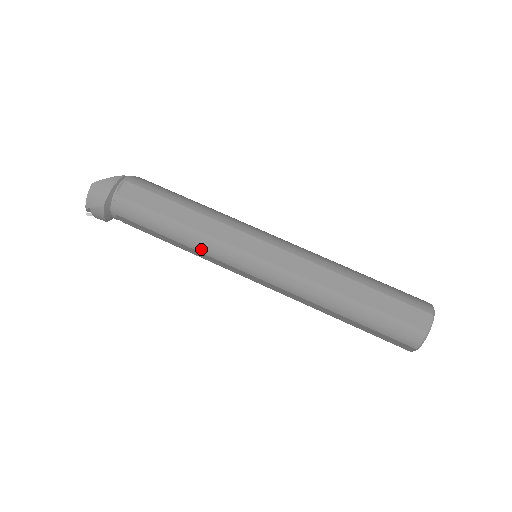
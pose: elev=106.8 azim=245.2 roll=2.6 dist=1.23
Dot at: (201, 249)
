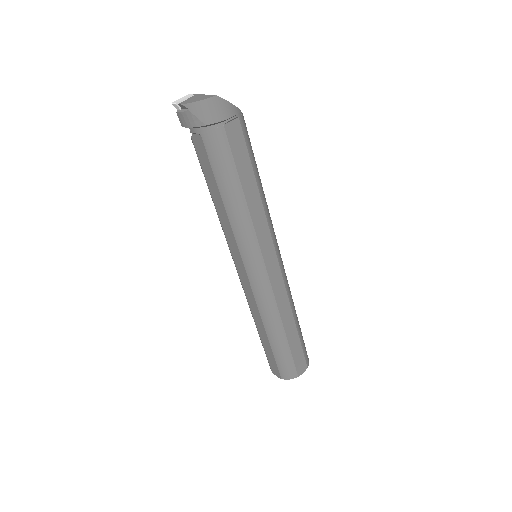
Dot at: (236, 229)
